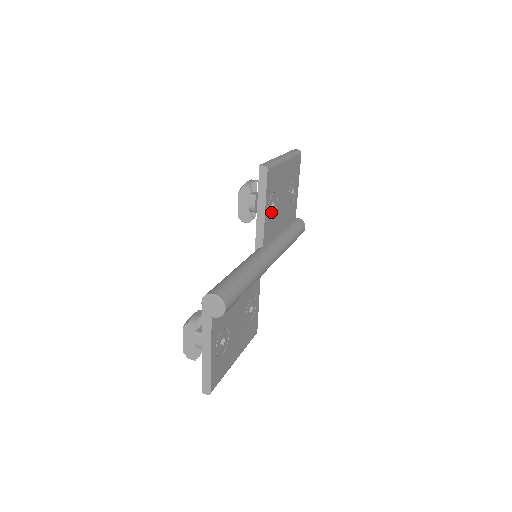
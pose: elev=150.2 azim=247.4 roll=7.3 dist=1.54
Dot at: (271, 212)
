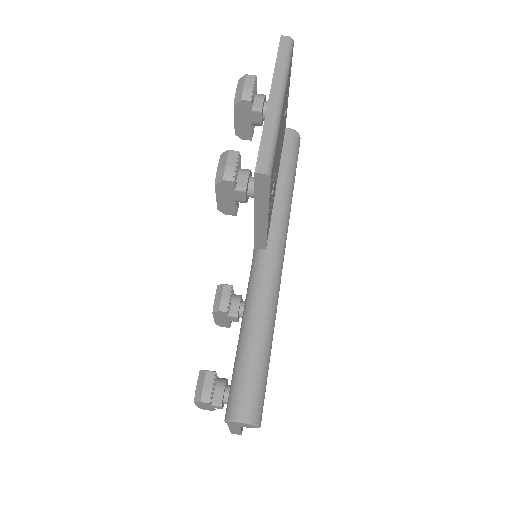
Dot at: (271, 200)
